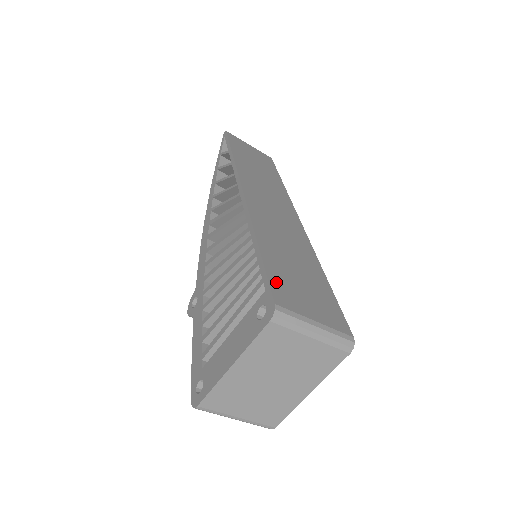
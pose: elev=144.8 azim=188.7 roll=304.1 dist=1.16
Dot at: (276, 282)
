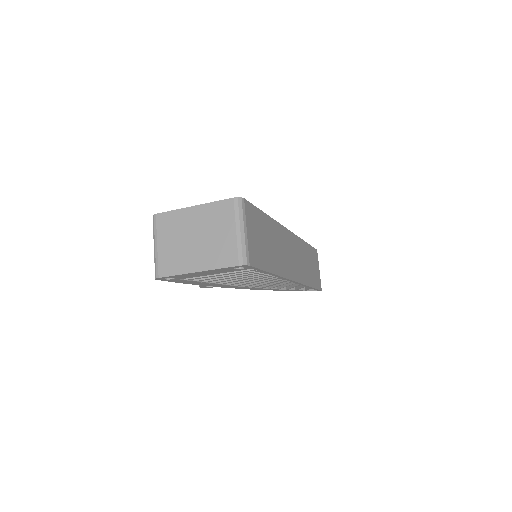
Dot at: (254, 211)
